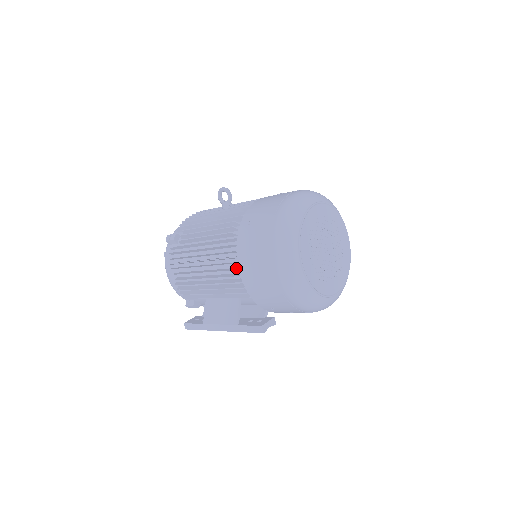
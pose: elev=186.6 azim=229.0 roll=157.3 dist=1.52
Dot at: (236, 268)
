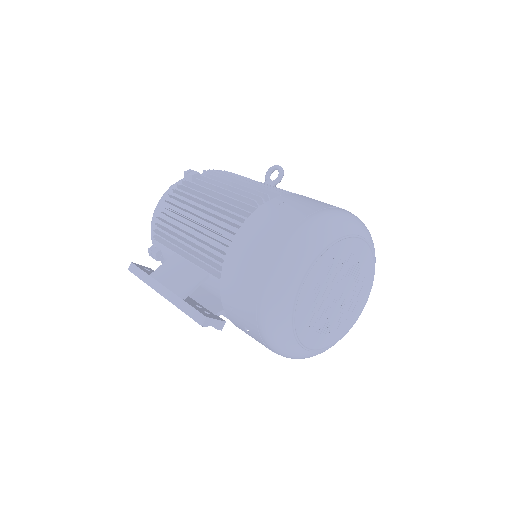
Dot at: (231, 238)
